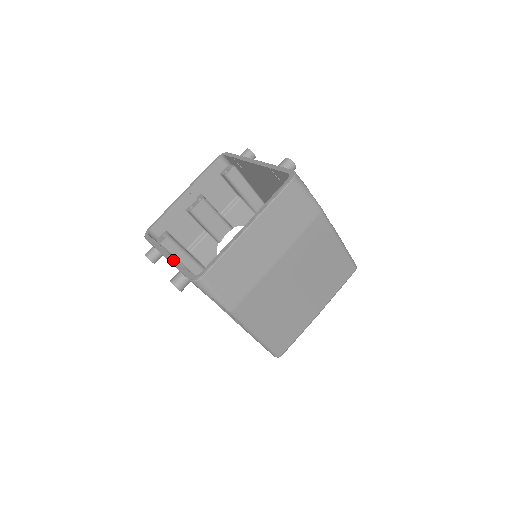
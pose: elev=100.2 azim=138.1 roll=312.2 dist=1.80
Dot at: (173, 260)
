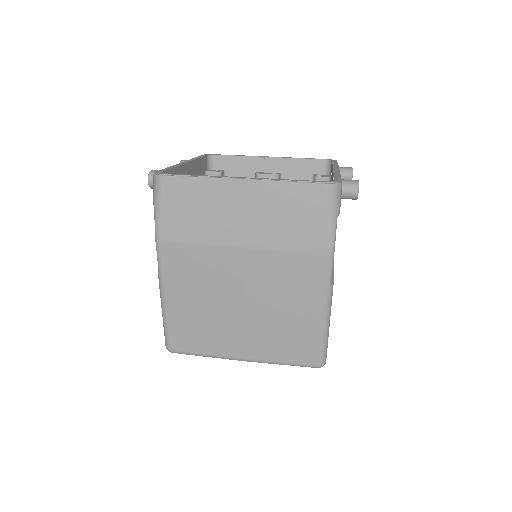
Dot at: (178, 164)
